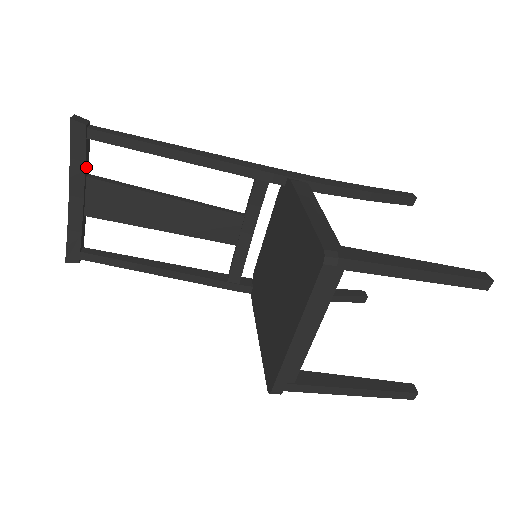
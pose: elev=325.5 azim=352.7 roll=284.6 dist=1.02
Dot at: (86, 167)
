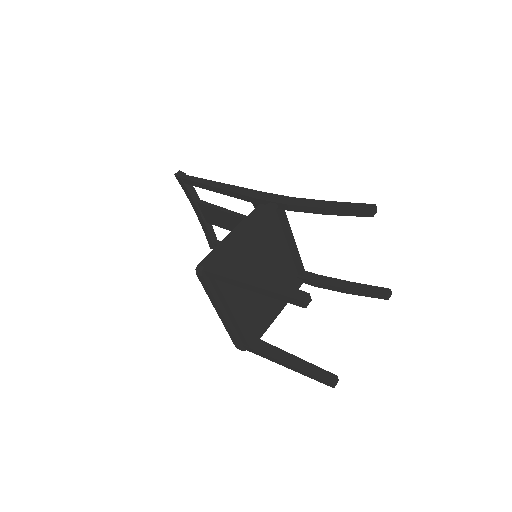
Dot at: (194, 197)
